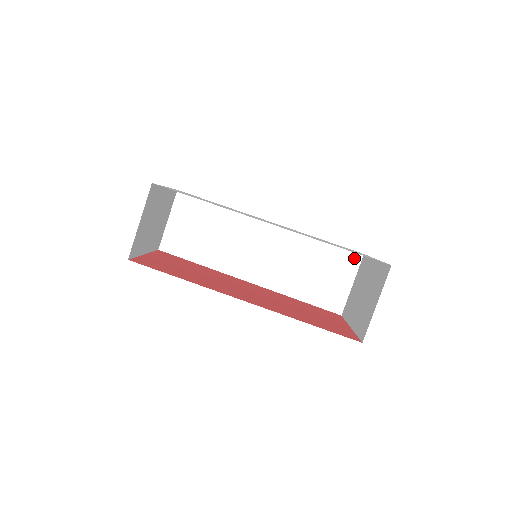
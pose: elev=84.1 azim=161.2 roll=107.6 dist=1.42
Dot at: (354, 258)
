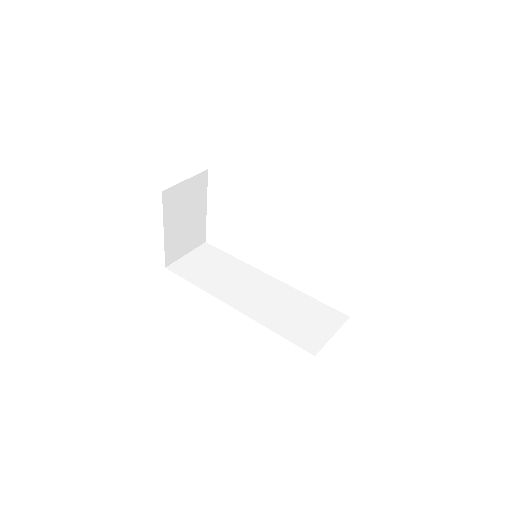
Dot at: (340, 317)
